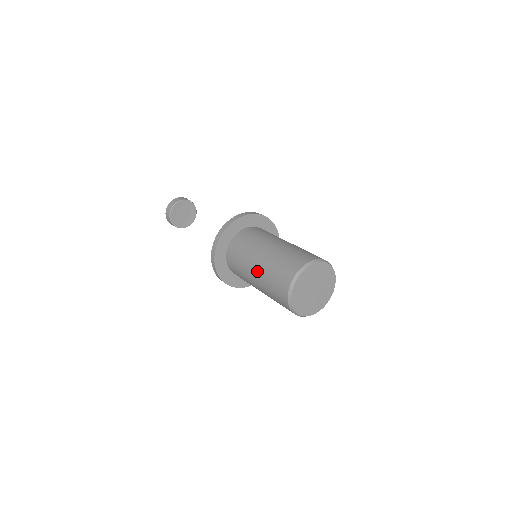
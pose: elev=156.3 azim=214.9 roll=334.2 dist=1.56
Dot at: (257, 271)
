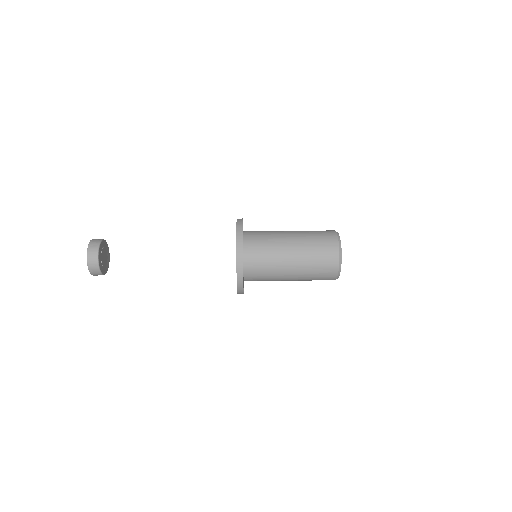
Dot at: (295, 276)
